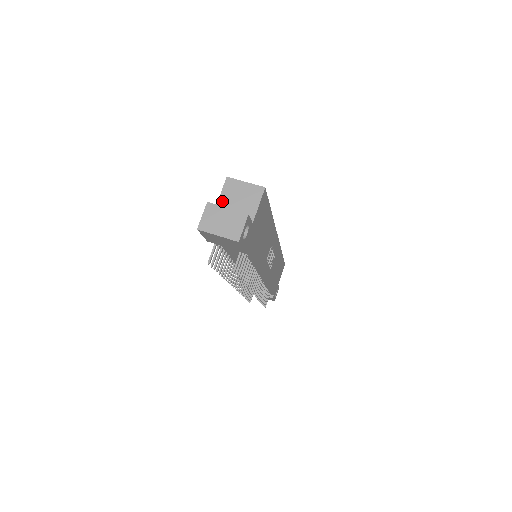
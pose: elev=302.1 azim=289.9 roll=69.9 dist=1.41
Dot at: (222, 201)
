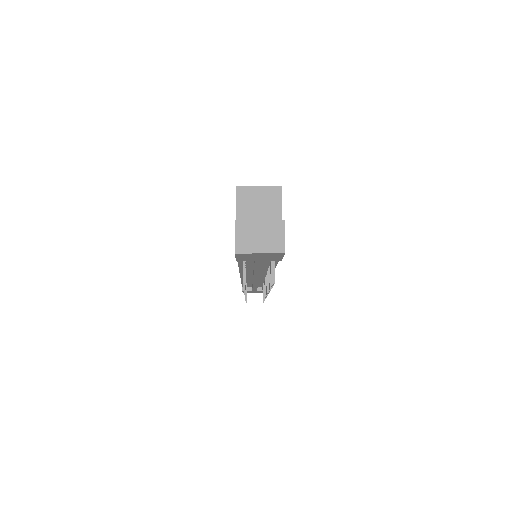
Dot at: (241, 213)
